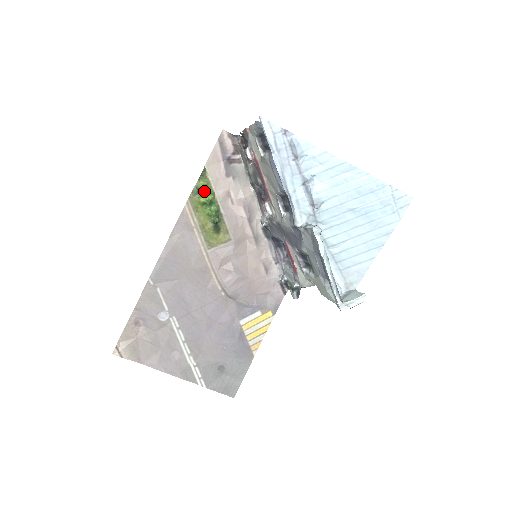
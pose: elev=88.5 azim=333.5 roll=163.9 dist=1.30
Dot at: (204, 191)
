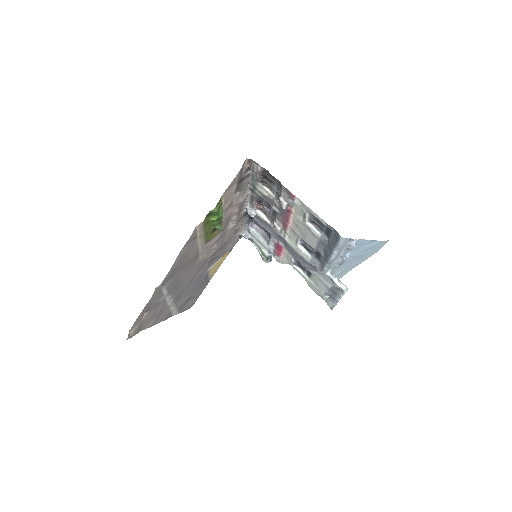
Dot at: (218, 213)
